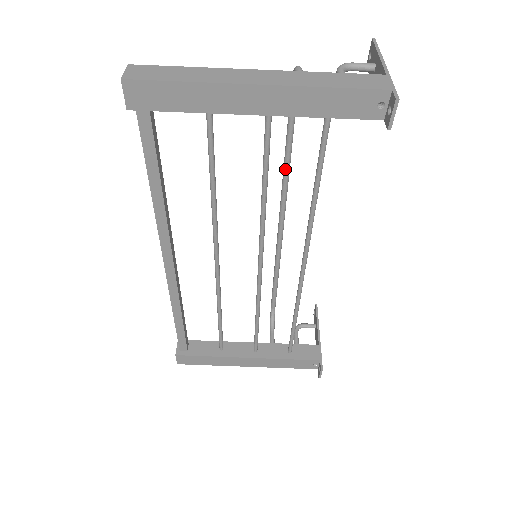
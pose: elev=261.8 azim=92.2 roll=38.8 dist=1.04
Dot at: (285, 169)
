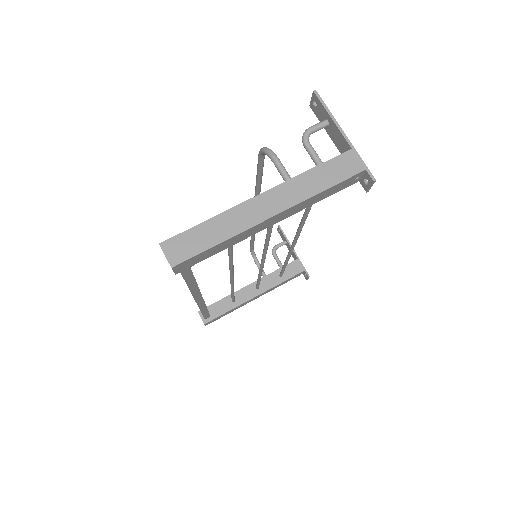
Dot at: (258, 192)
